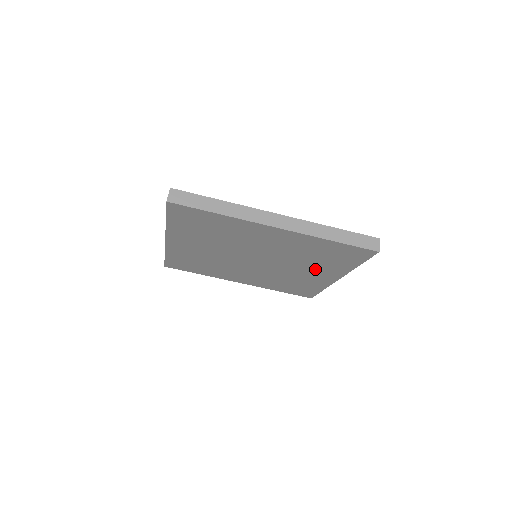
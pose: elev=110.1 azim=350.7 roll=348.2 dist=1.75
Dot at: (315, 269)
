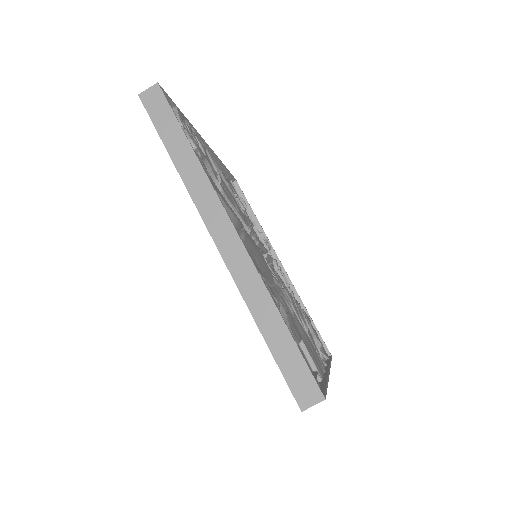
Dot at: occluded
